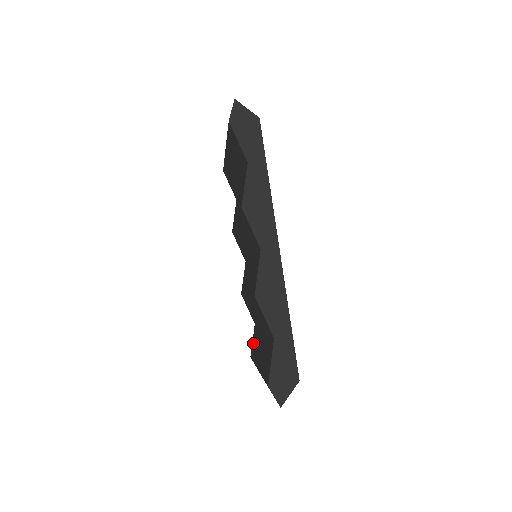
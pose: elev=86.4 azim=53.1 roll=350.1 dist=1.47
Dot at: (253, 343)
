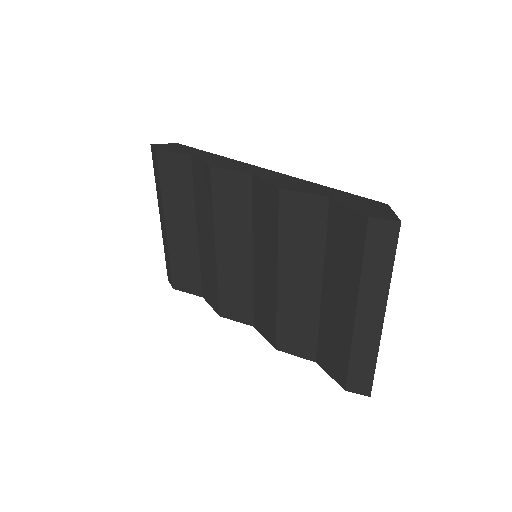
Dot at: (332, 366)
